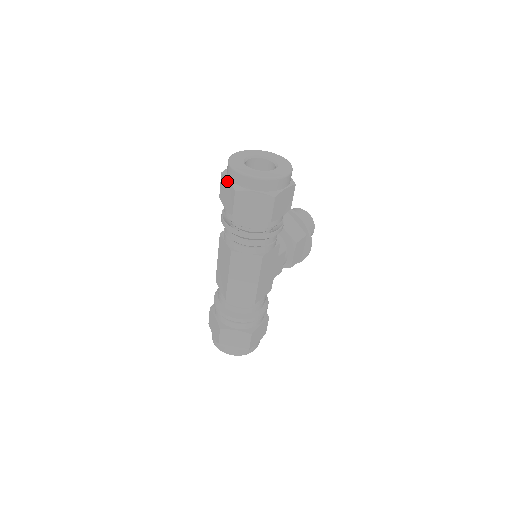
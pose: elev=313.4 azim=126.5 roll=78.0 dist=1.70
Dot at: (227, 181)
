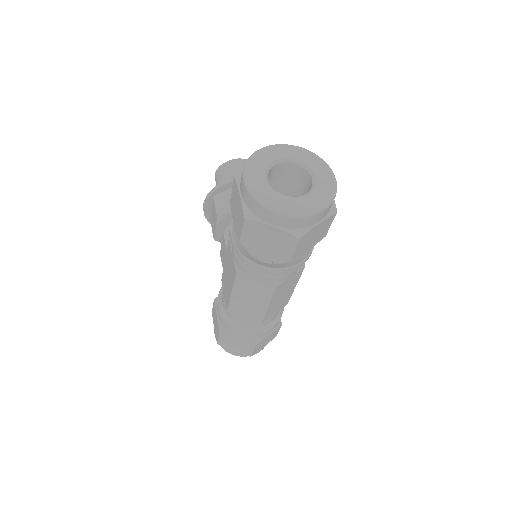
Dot at: (269, 229)
